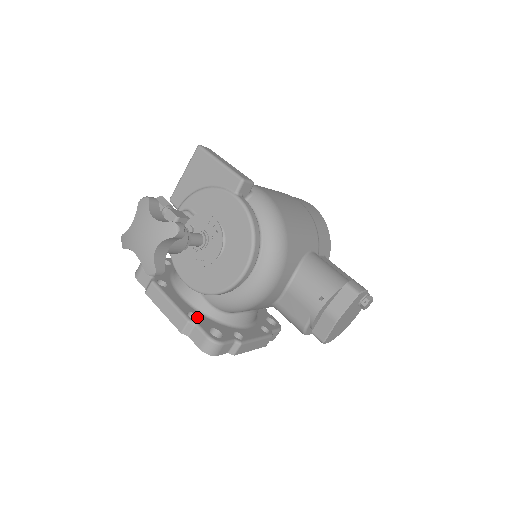
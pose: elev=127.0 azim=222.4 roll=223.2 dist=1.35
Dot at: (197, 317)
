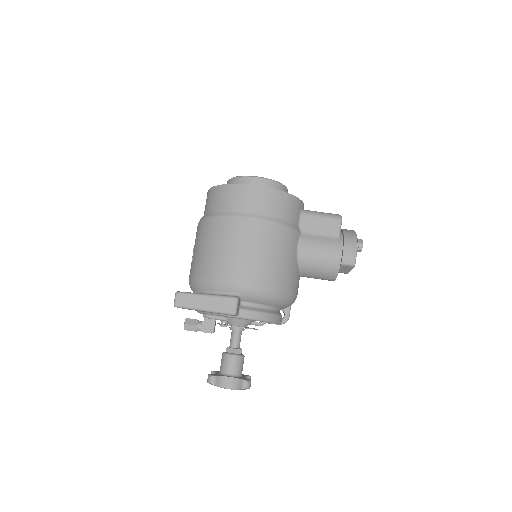
Dot at: occluded
